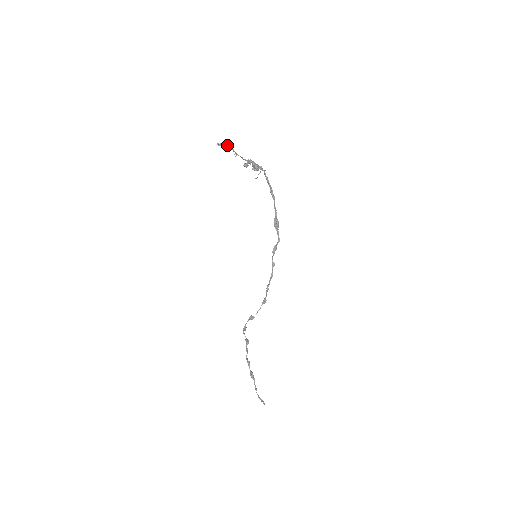
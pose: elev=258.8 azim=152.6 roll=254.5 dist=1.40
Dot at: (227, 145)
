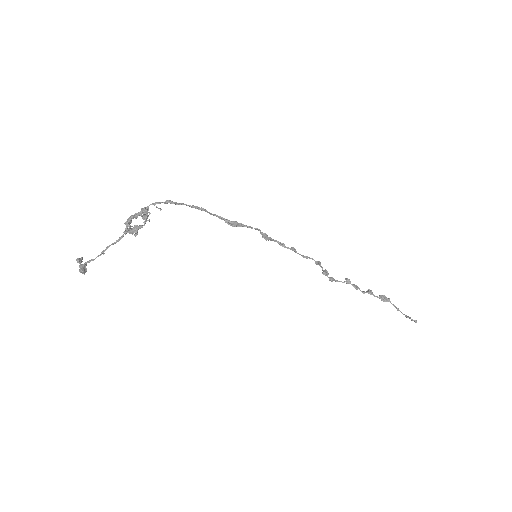
Dot at: occluded
